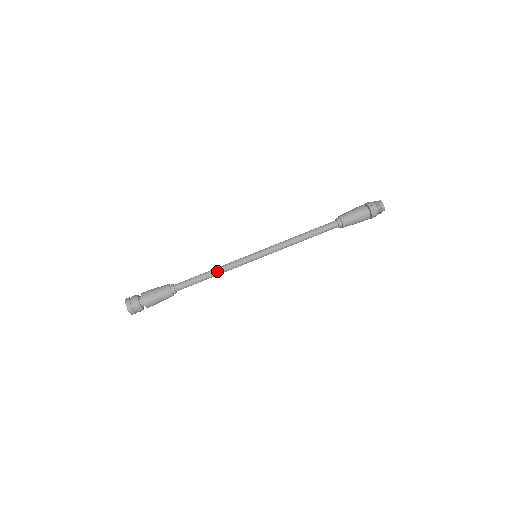
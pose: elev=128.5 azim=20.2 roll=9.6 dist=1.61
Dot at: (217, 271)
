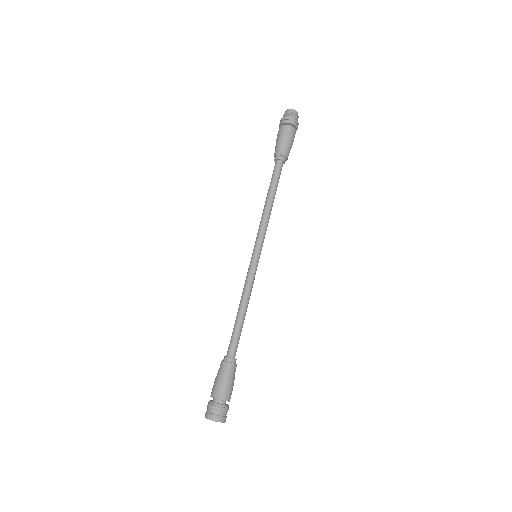
Dot at: (244, 303)
